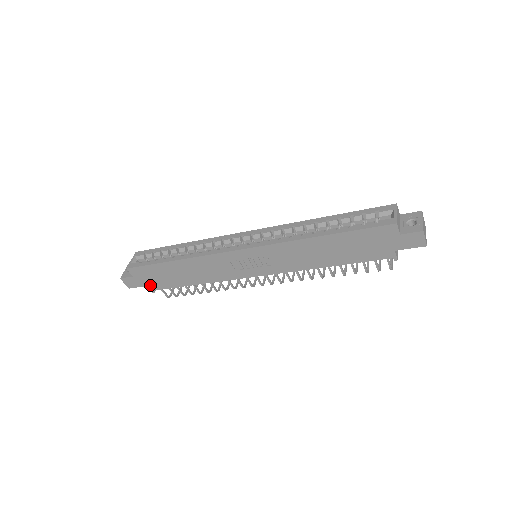
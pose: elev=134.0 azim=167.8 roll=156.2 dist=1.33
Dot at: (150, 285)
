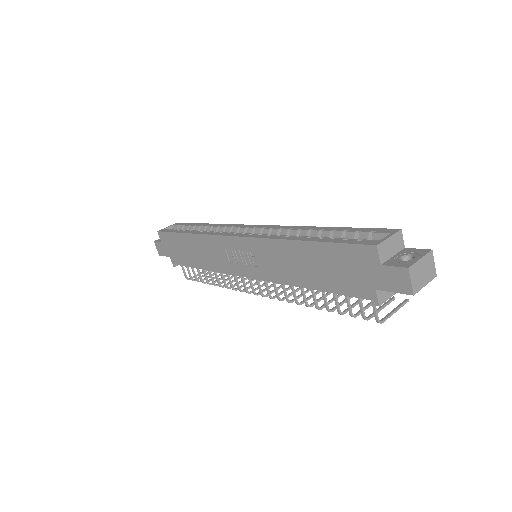
Dot at: (172, 257)
